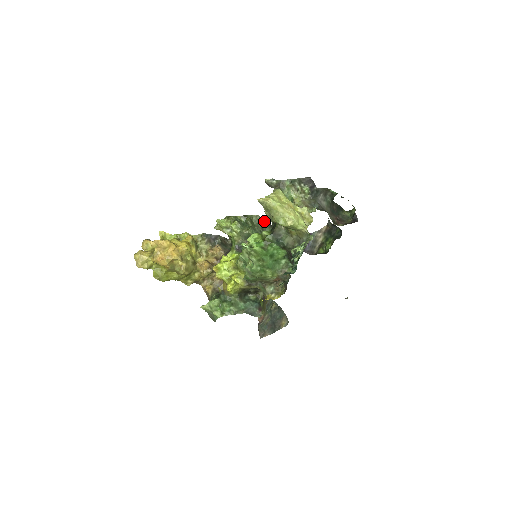
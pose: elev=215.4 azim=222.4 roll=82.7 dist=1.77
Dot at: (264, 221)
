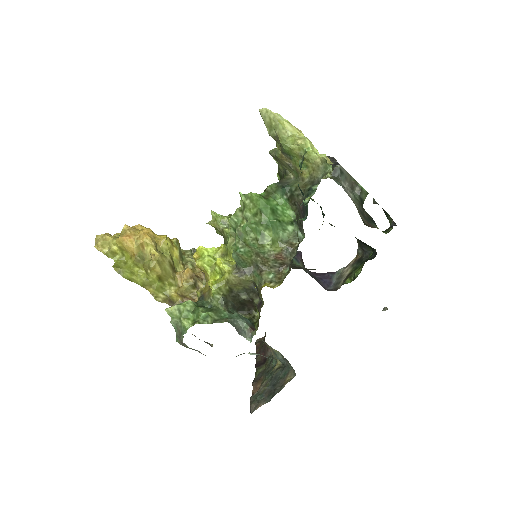
Dot at: occluded
